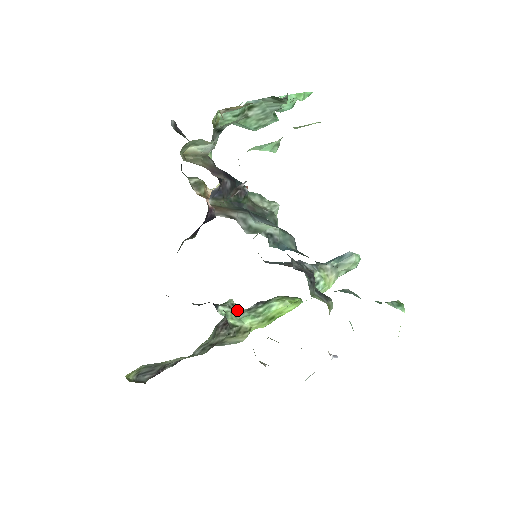
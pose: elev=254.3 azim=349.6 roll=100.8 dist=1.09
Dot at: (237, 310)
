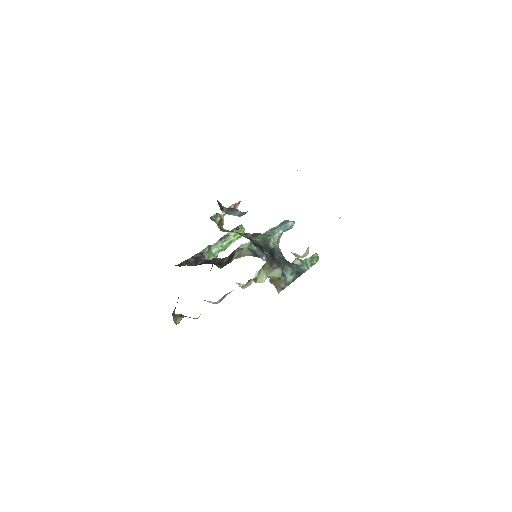
Dot at: (210, 248)
